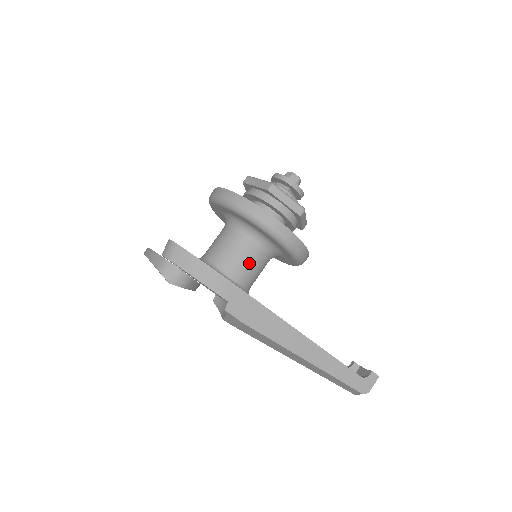
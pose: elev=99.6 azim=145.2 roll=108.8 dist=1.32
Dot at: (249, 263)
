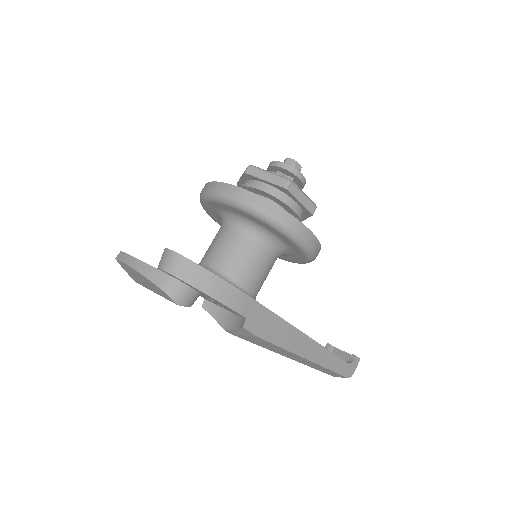
Dot at: (263, 271)
